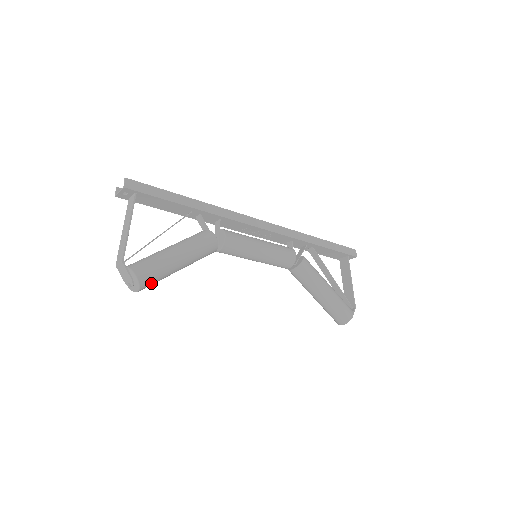
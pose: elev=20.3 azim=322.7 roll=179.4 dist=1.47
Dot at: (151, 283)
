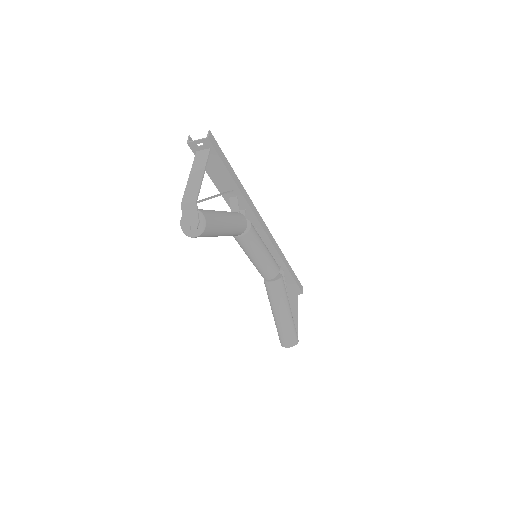
Dot at: (206, 235)
